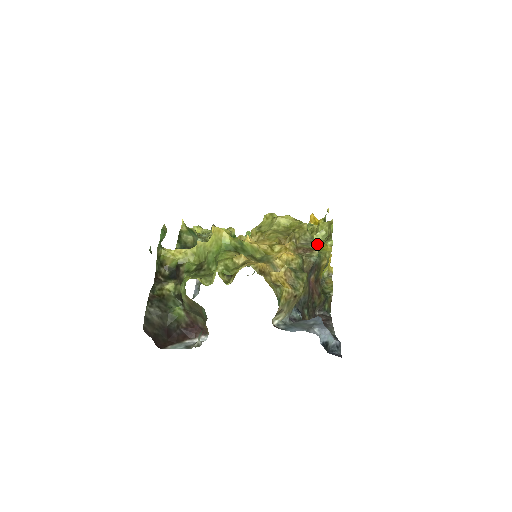
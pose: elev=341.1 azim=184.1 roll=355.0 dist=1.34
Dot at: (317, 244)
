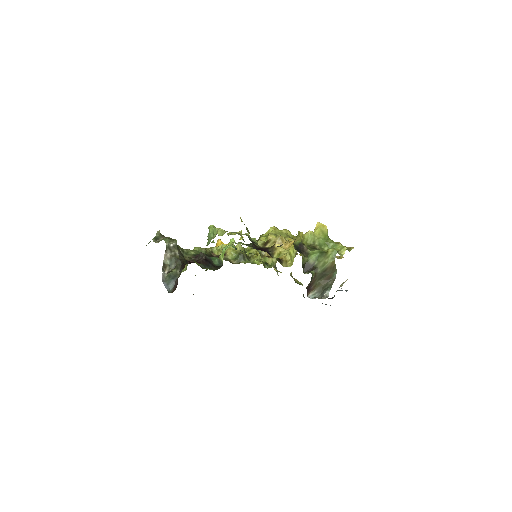
Dot at: occluded
